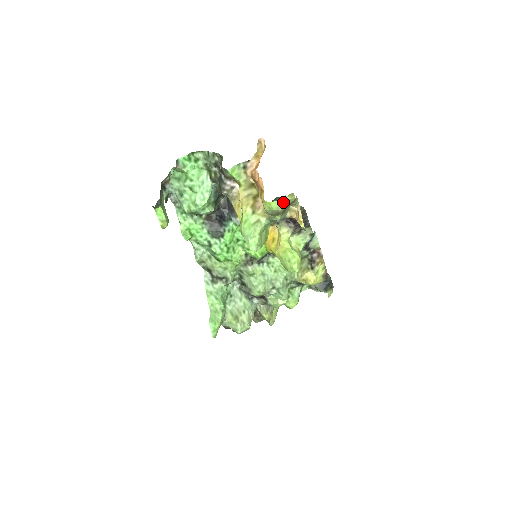
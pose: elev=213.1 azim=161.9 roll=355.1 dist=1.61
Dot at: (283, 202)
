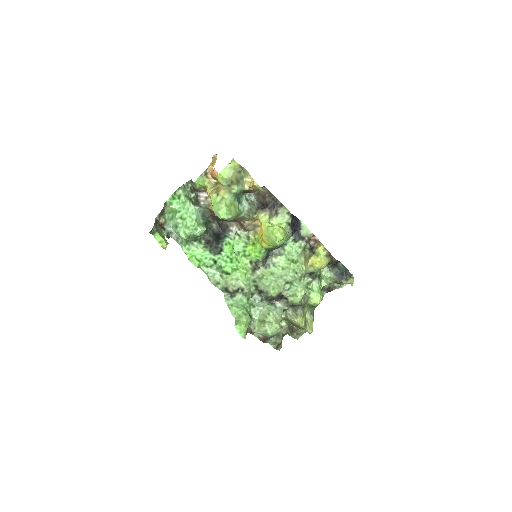
Dot at: (229, 169)
